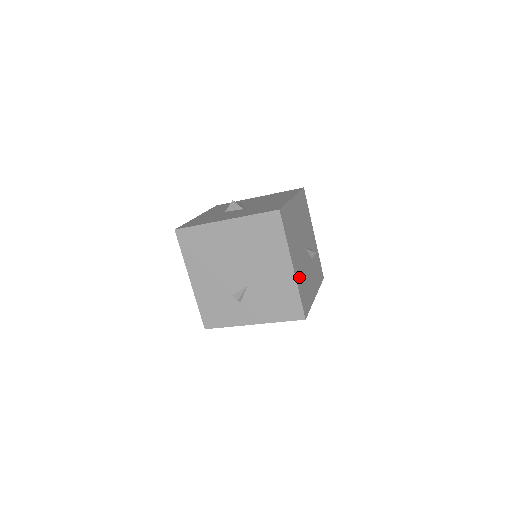
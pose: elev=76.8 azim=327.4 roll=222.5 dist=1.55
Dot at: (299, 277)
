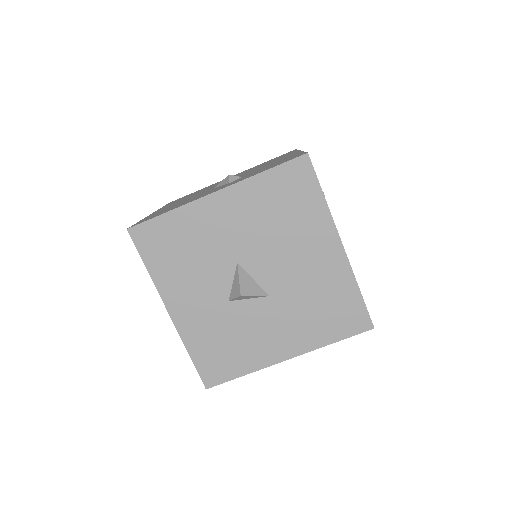
Dot at: occluded
